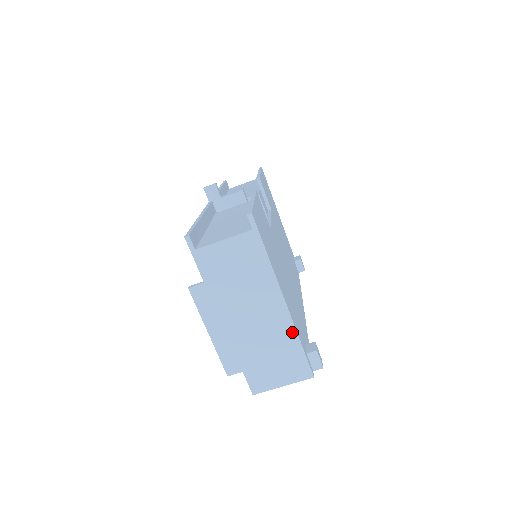
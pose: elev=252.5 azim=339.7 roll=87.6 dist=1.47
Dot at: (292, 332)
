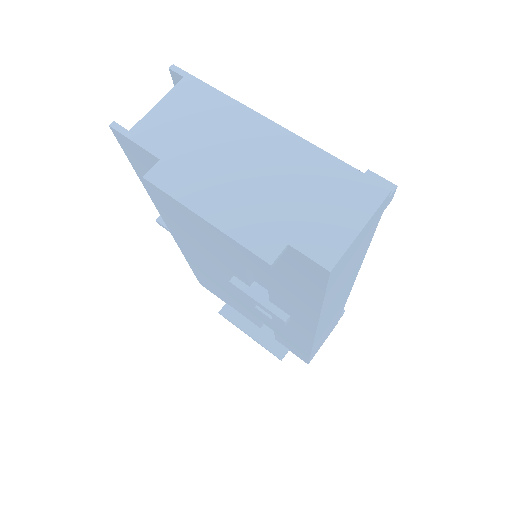
Dot at: (312, 151)
